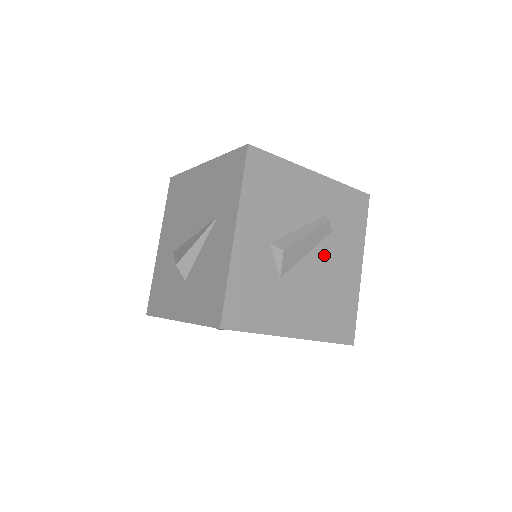
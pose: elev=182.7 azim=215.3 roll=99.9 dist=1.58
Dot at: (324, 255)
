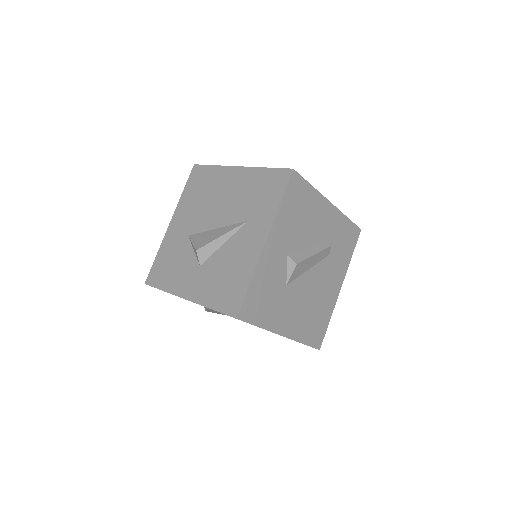
Dot at: (319, 273)
